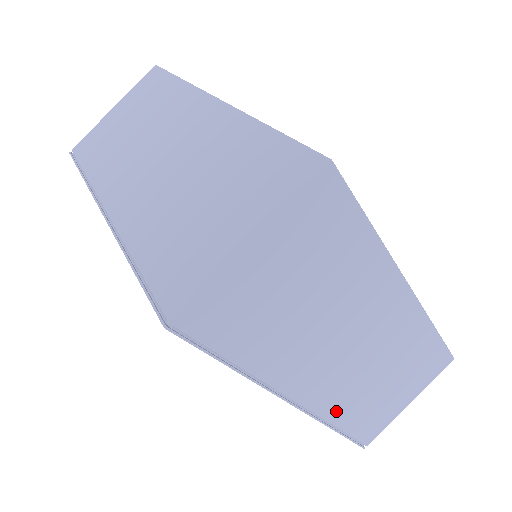
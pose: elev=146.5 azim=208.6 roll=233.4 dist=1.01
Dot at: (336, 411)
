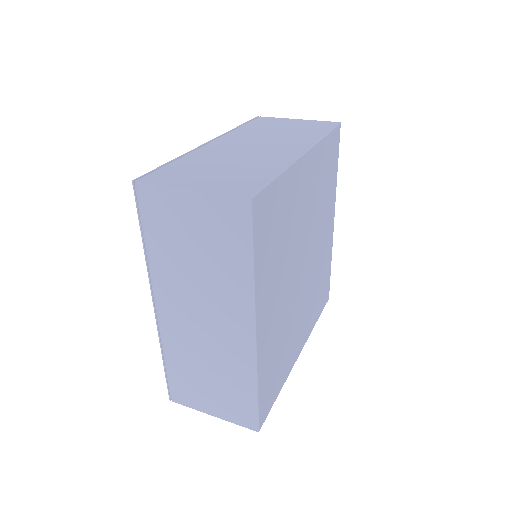
Dot at: (171, 346)
